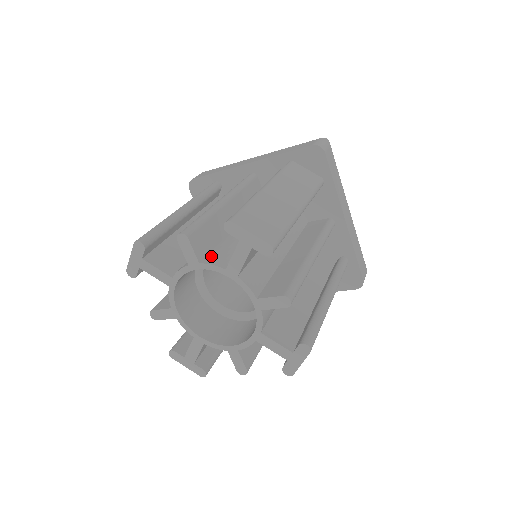
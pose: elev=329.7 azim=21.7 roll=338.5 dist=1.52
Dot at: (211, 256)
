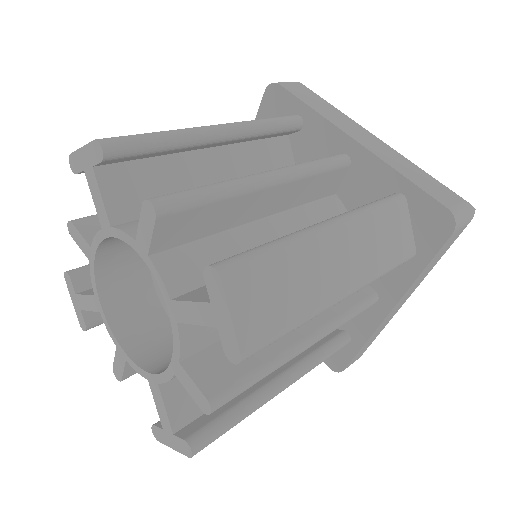
Dot at: occluded
